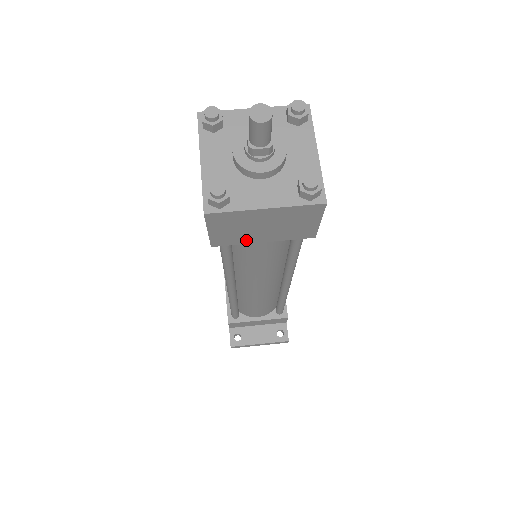
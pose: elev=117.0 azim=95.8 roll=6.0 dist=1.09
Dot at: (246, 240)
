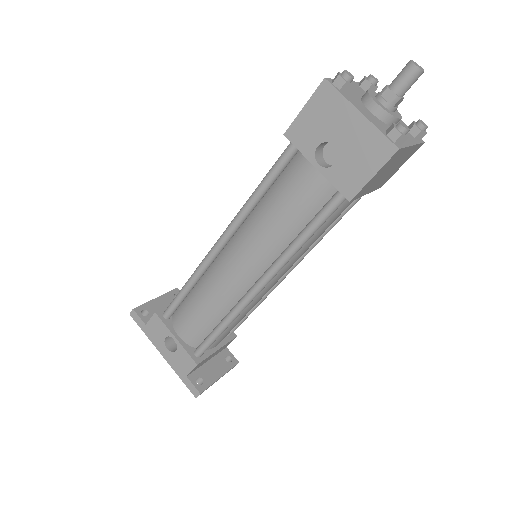
Dot at: (366, 191)
